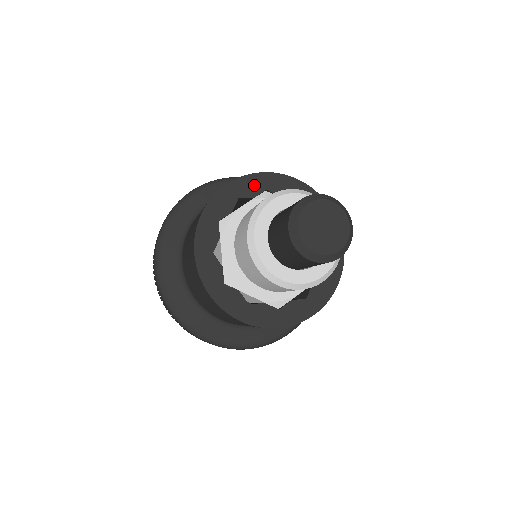
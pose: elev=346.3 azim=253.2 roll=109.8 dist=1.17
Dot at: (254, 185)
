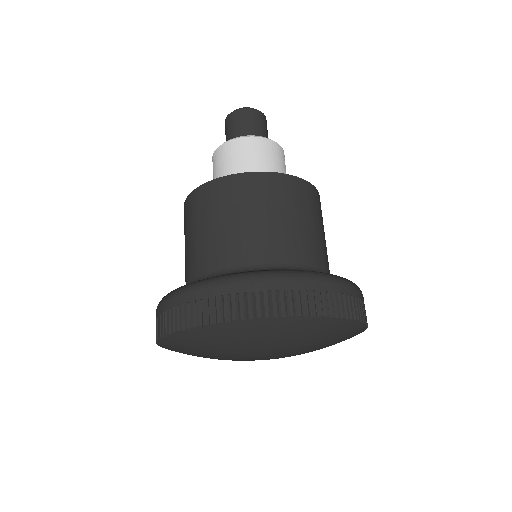
Dot at: occluded
